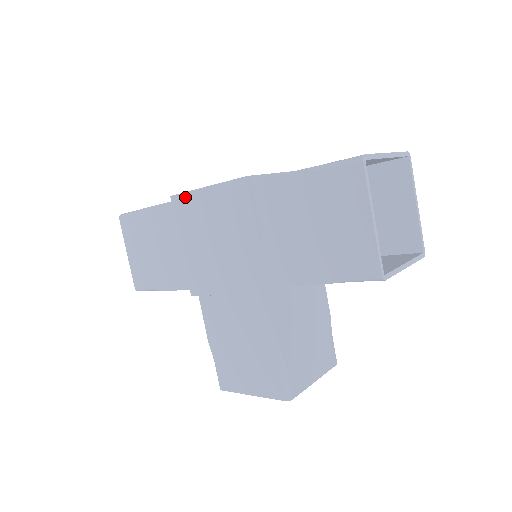
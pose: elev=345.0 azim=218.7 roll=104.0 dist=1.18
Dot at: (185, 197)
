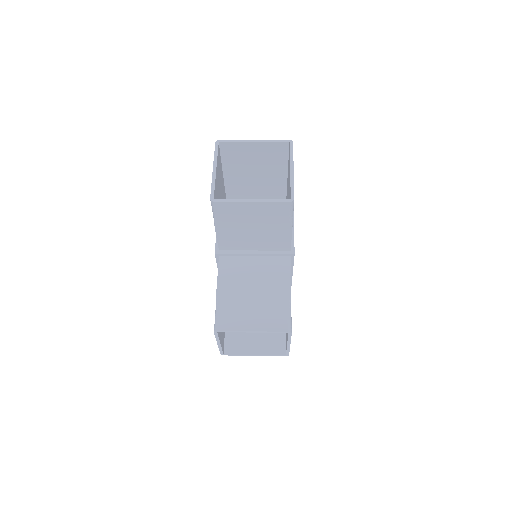
Dot at: occluded
